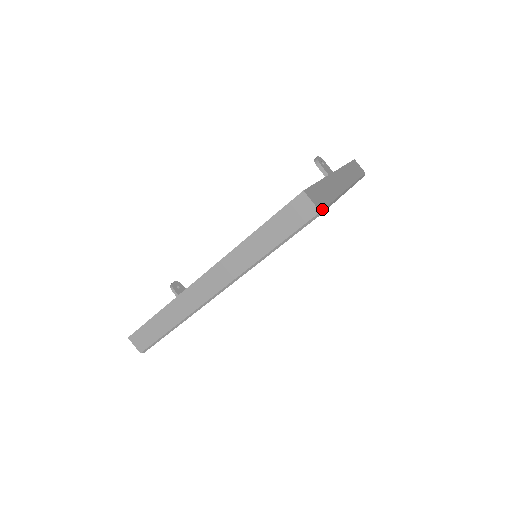
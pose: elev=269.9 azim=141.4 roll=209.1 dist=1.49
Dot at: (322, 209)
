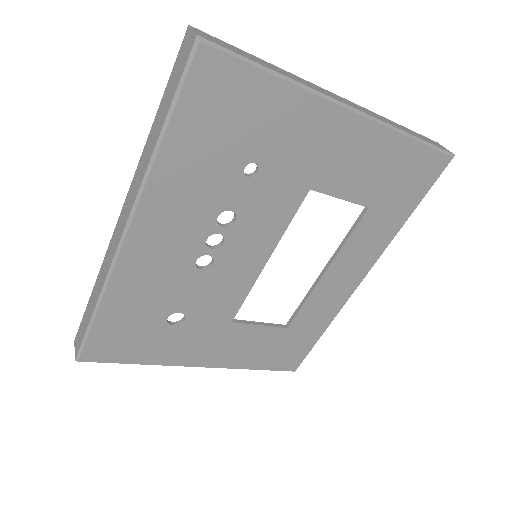
Dot at: (209, 40)
